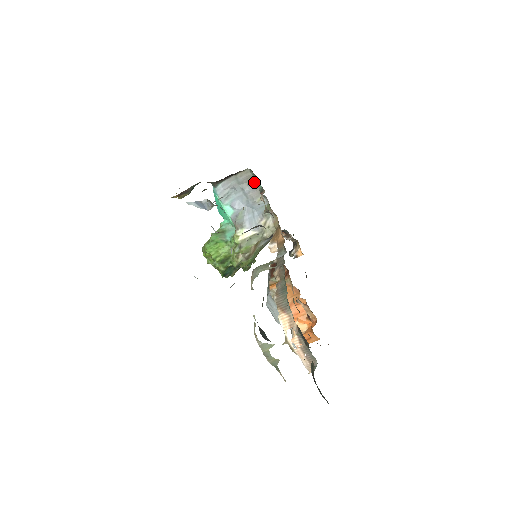
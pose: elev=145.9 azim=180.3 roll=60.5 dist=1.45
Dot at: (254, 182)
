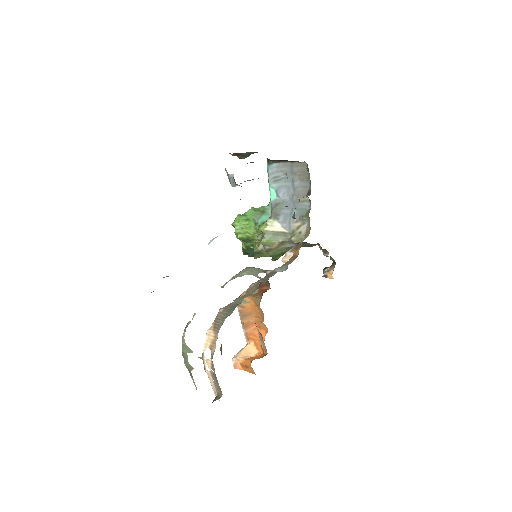
Dot at: (306, 179)
